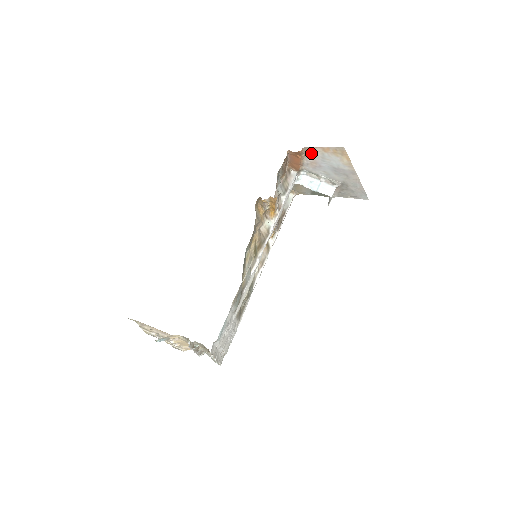
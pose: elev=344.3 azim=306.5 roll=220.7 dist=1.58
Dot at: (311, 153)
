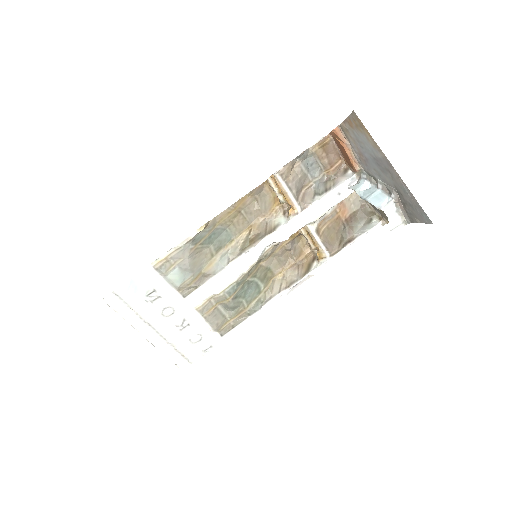
Dot at: (349, 135)
